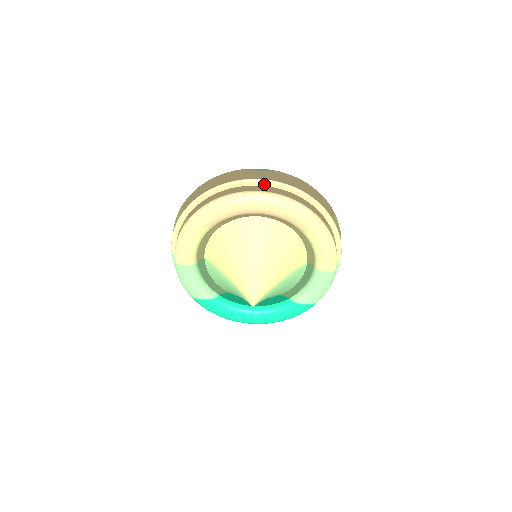
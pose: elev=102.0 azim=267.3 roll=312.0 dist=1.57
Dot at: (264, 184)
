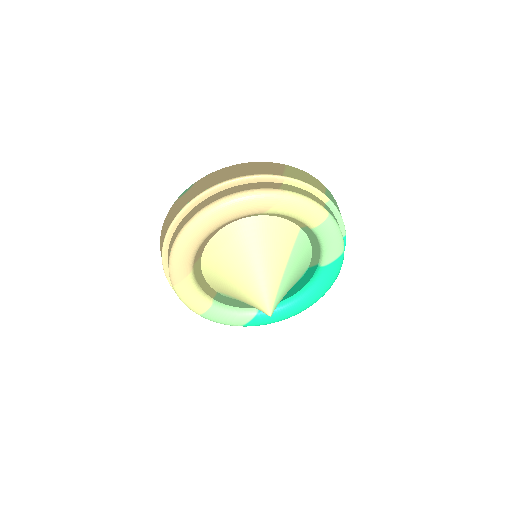
Dot at: (195, 204)
